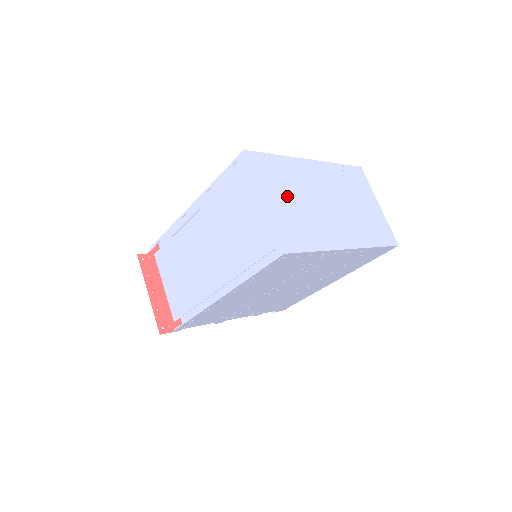
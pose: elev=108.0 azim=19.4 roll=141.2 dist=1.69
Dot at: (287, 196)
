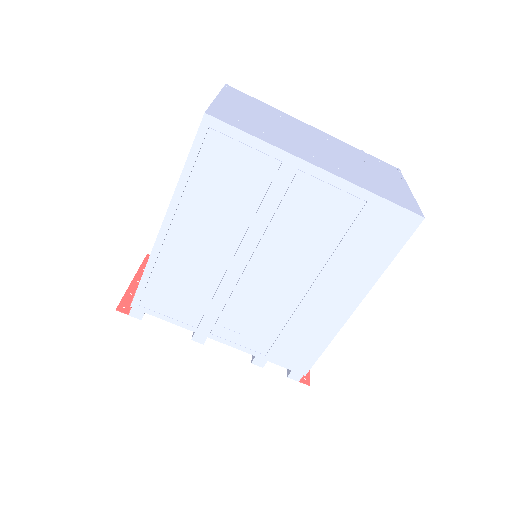
Dot at: (254, 113)
